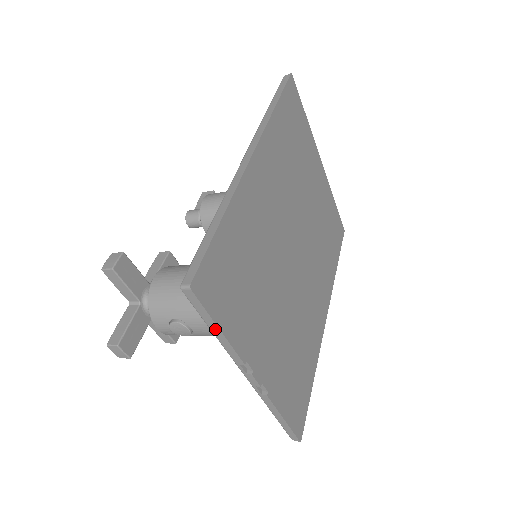
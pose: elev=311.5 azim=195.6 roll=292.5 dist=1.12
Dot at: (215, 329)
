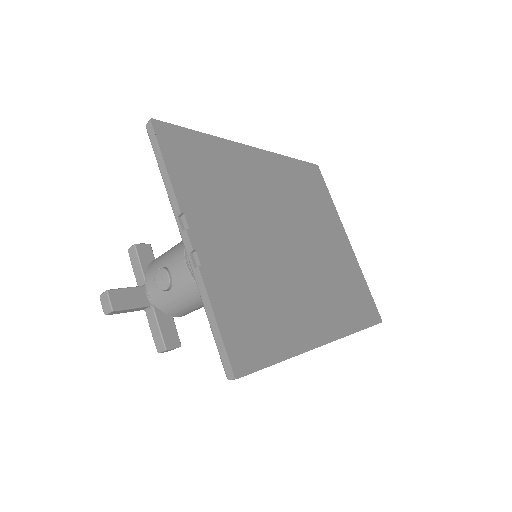
Dot at: (162, 167)
